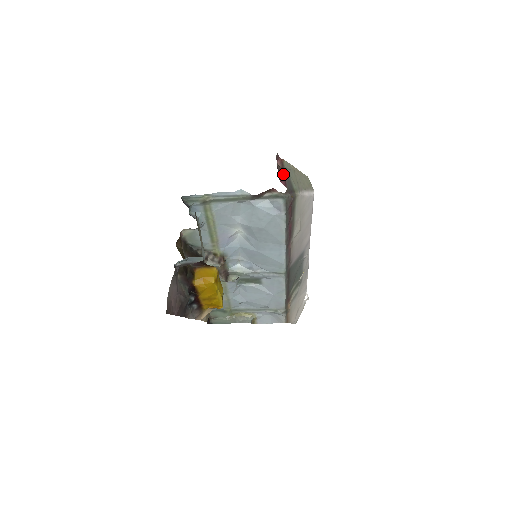
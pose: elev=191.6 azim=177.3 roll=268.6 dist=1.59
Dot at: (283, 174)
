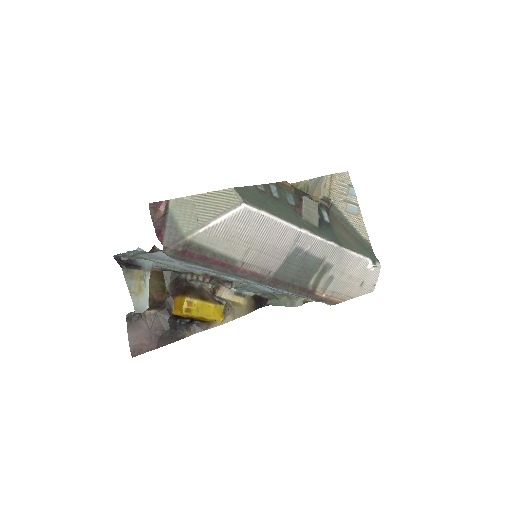
Dot at: (162, 225)
